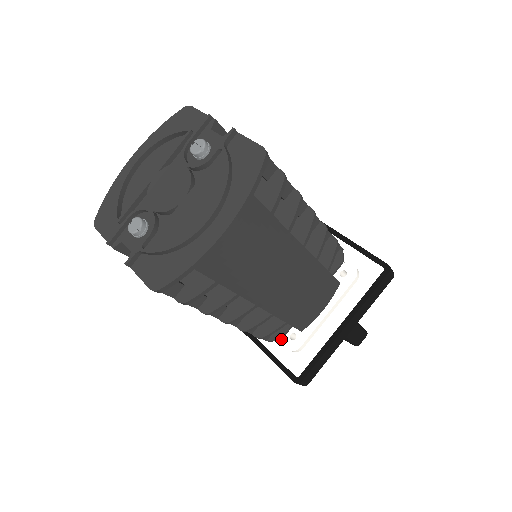
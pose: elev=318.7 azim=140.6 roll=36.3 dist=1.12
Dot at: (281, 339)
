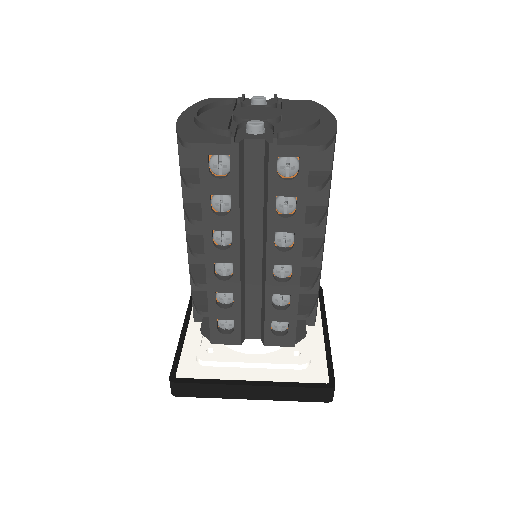
Dot at: occluded
